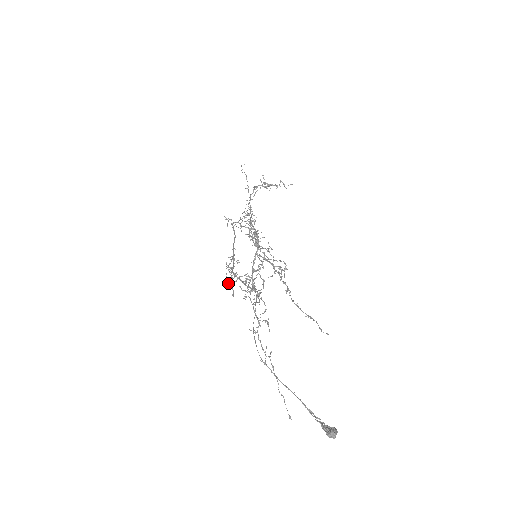
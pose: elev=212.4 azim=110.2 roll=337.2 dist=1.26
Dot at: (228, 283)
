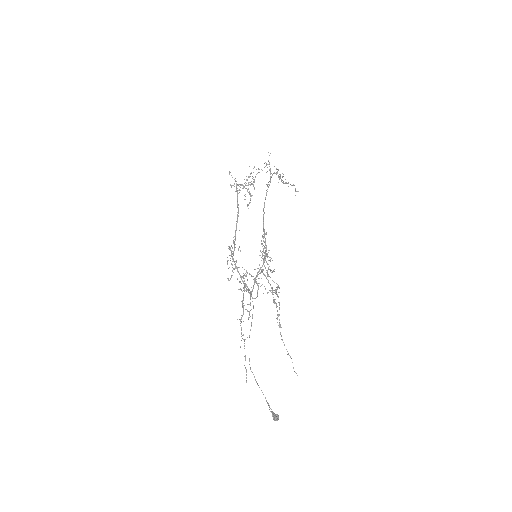
Dot at: occluded
